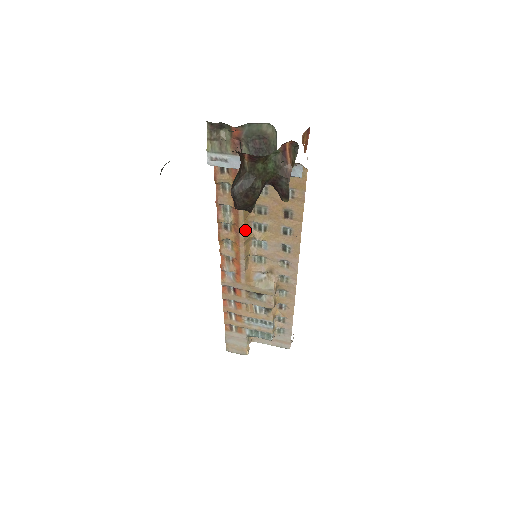
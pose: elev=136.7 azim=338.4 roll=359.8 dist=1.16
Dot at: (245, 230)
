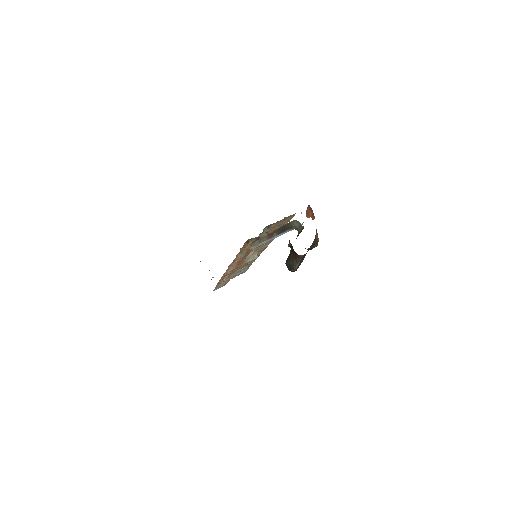
Dot at: occluded
